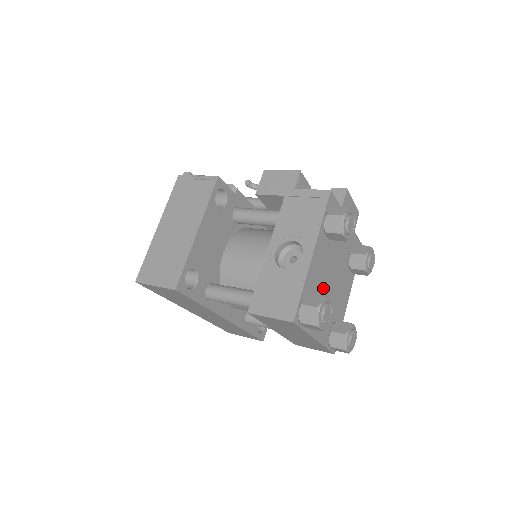
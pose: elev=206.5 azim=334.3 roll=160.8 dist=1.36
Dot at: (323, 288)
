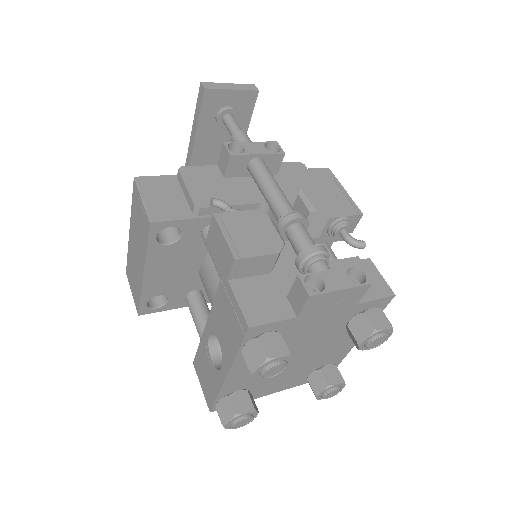
Dot at: occluded
